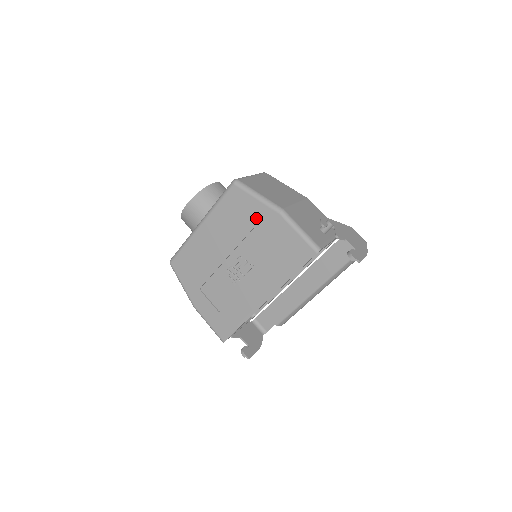
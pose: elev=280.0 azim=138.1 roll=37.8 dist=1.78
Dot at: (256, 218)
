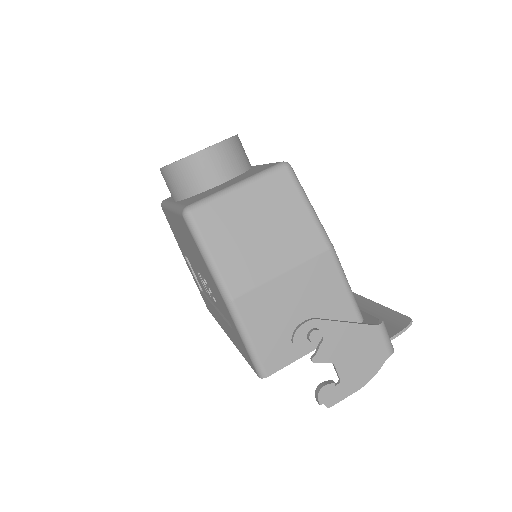
Dot at: (208, 275)
